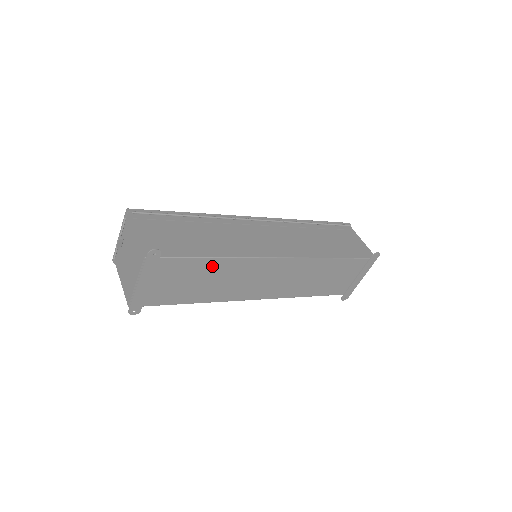
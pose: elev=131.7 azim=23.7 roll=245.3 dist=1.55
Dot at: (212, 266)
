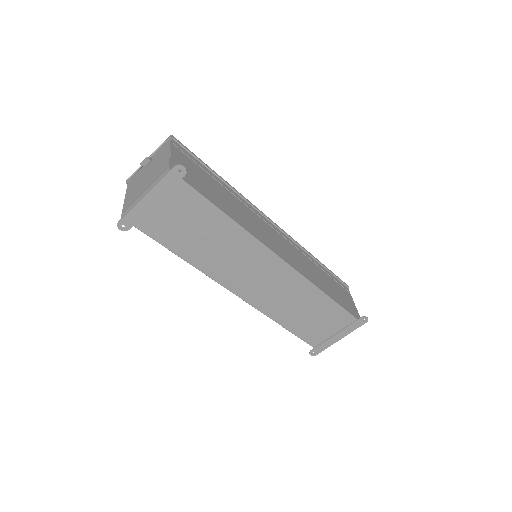
Dot at: (220, 224)
